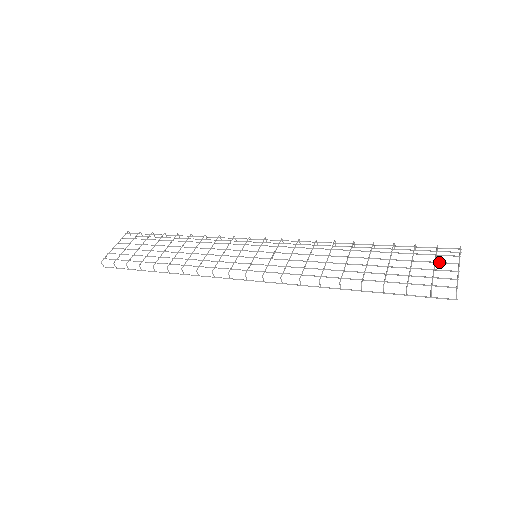
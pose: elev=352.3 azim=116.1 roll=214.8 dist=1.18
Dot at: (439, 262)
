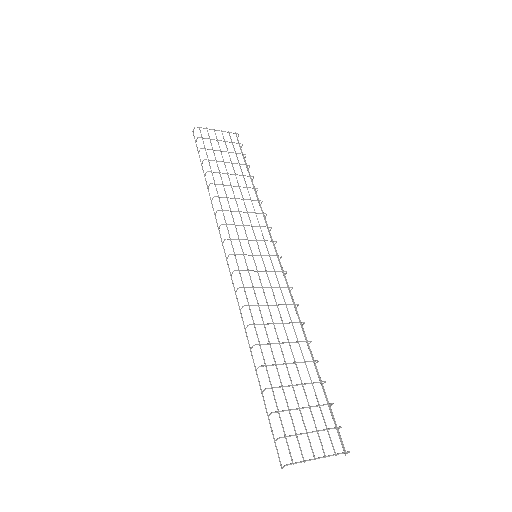
Dot at: occluded
